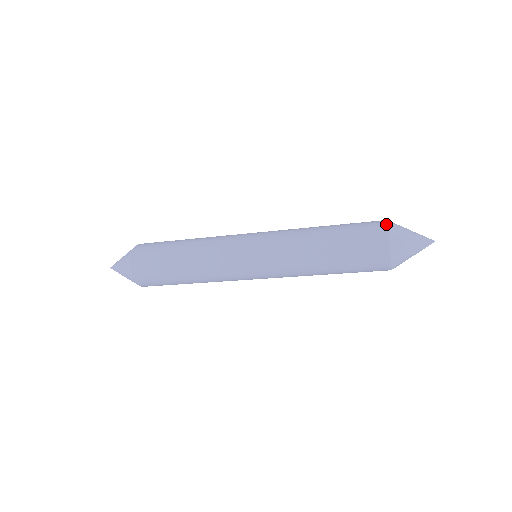
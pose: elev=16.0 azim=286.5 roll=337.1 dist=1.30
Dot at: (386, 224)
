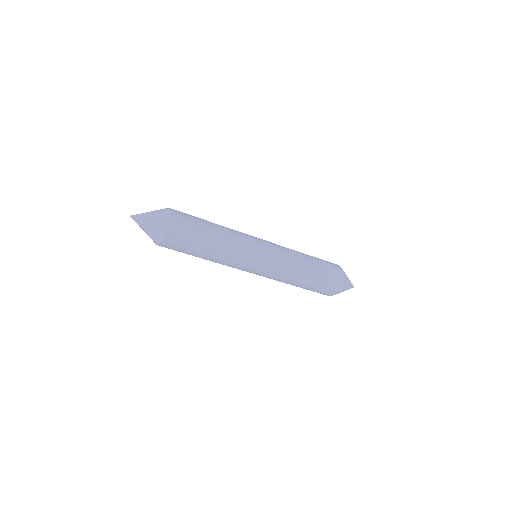
Dot at: (343, 279)
